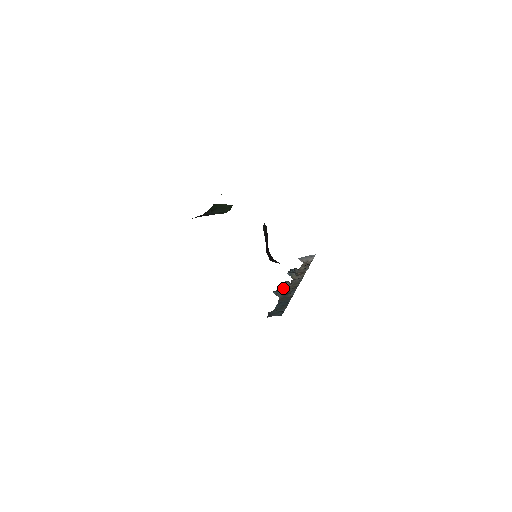
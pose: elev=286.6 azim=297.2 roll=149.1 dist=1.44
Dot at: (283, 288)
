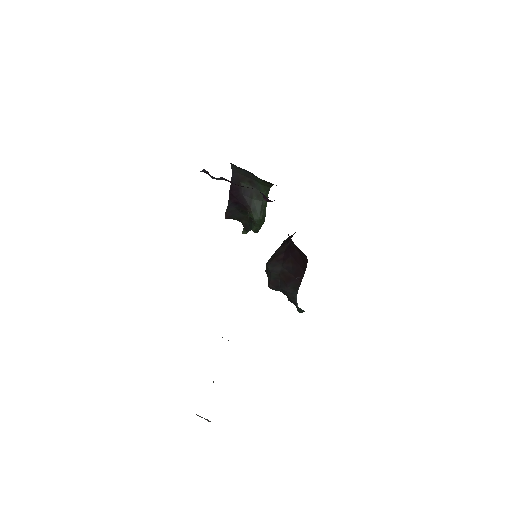
Dot at: occluded
